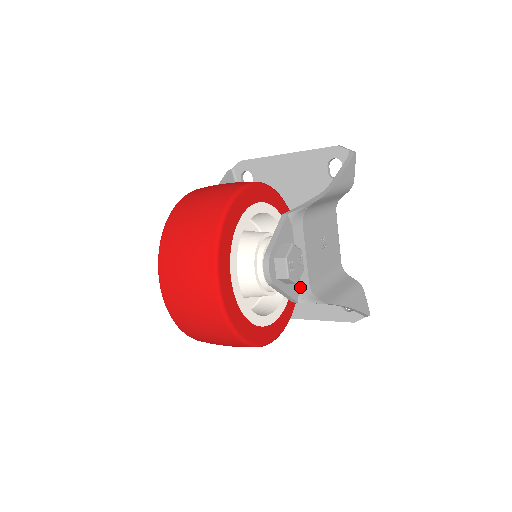
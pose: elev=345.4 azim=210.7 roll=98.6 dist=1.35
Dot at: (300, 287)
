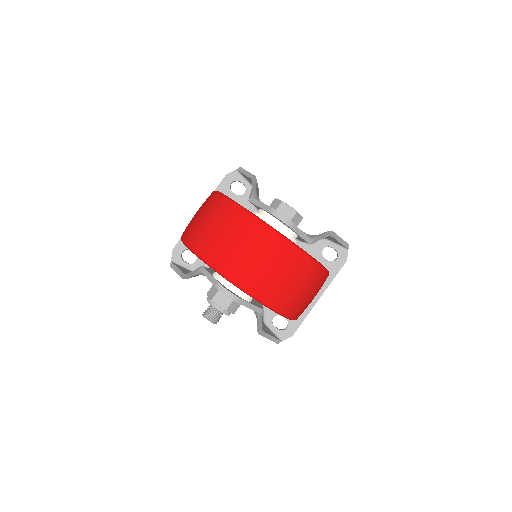
Dot at: occluded
